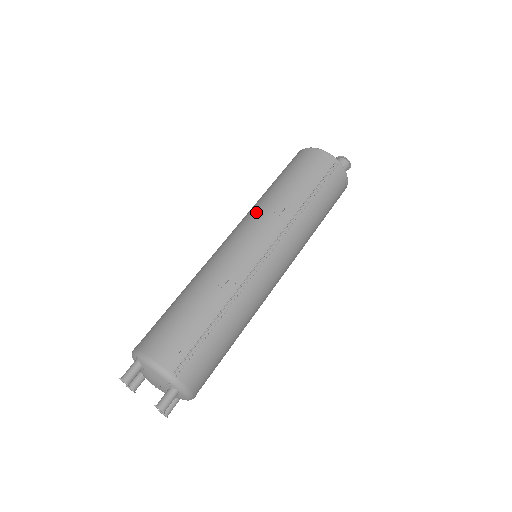
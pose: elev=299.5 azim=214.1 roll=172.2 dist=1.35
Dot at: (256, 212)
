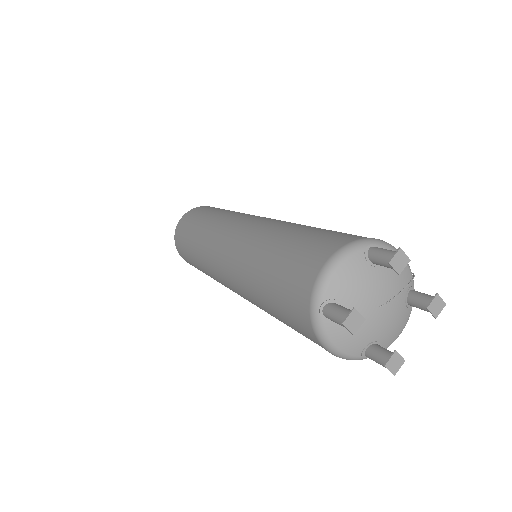
Dot at: (243, 213)
